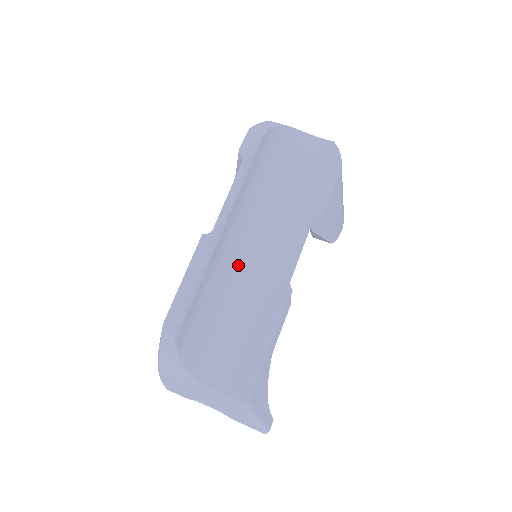
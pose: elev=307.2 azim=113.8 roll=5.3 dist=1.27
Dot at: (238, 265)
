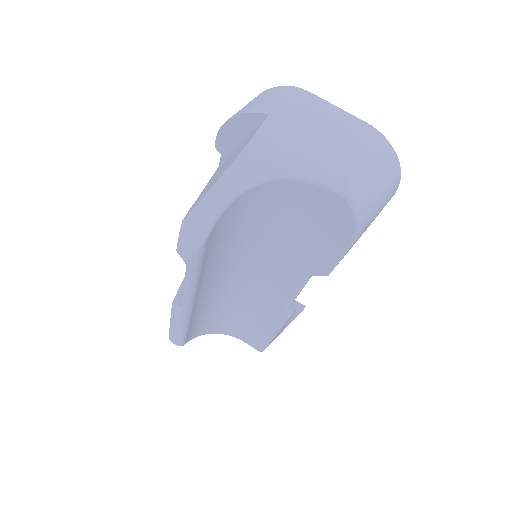
Dot at: (228, 293)
